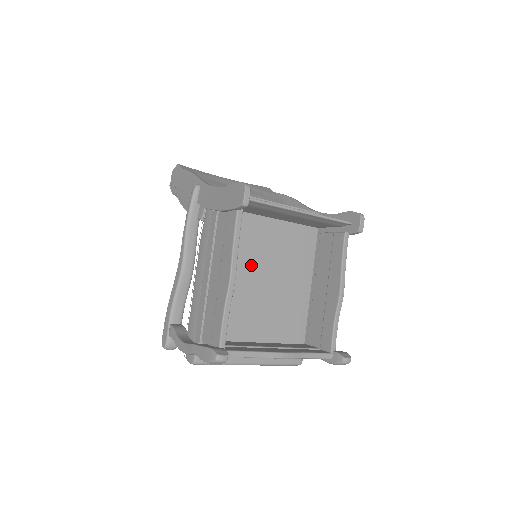
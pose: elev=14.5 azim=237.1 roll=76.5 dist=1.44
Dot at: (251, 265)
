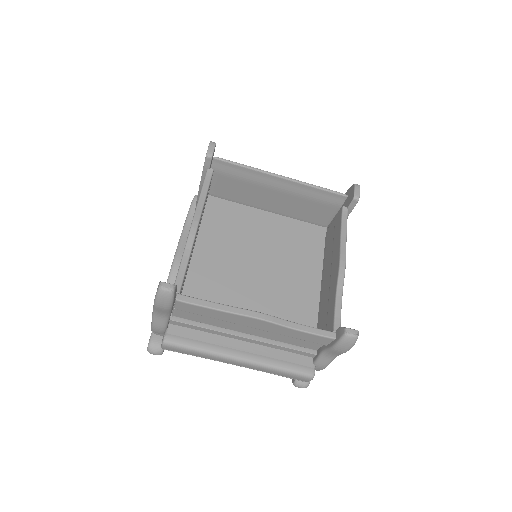
Dot at: (241, 250)
